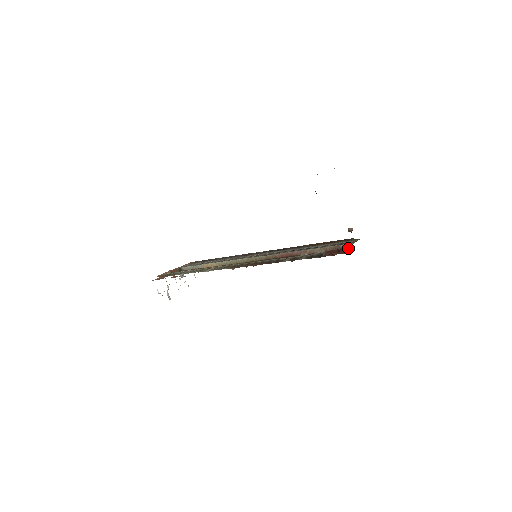
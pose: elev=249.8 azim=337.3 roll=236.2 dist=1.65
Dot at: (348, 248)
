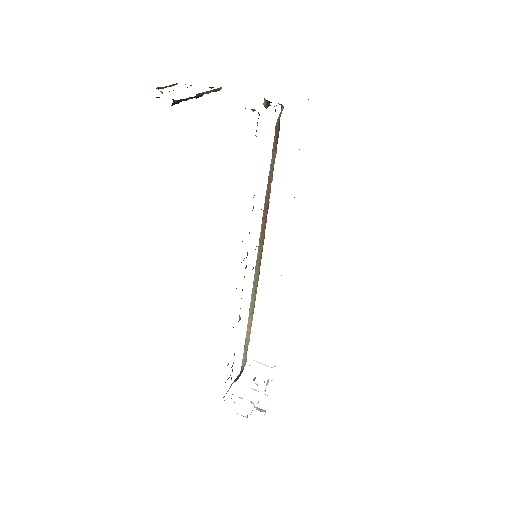
Dot at: (281, 113)
